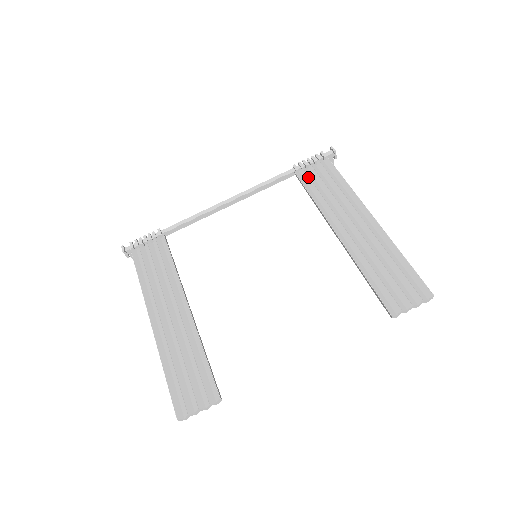
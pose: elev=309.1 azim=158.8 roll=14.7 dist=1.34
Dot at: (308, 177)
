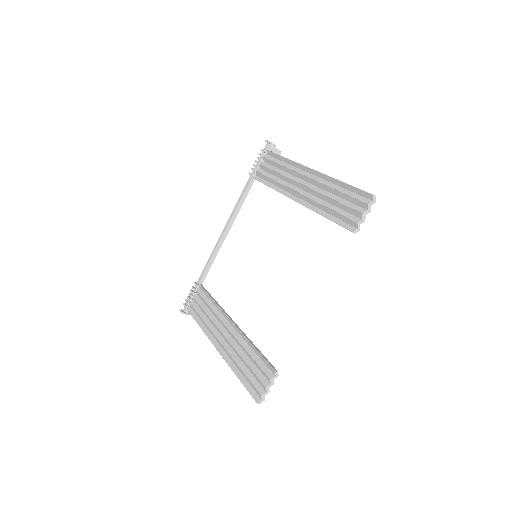
Dot at: (261, 174)
